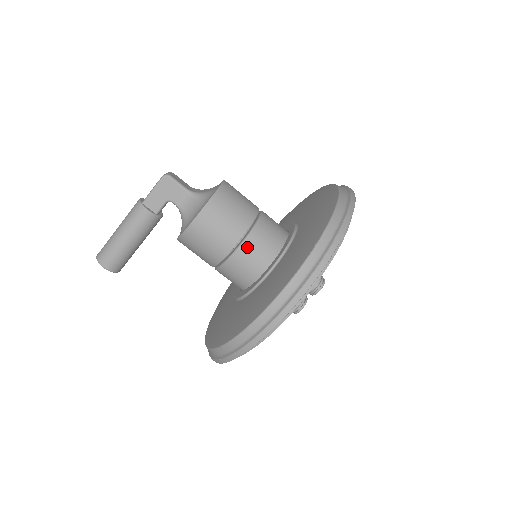
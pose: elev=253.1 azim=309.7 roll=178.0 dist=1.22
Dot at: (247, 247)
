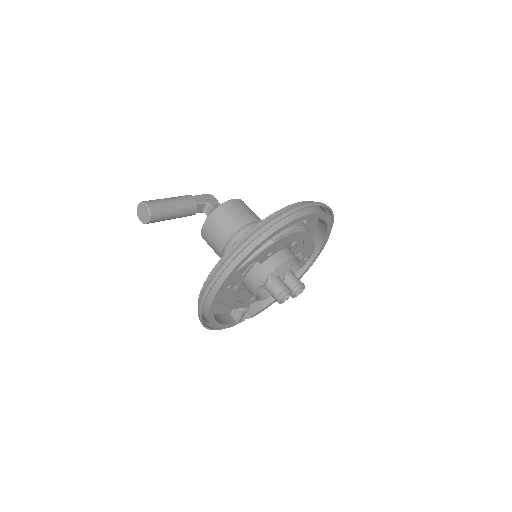
Dot at: occluded
